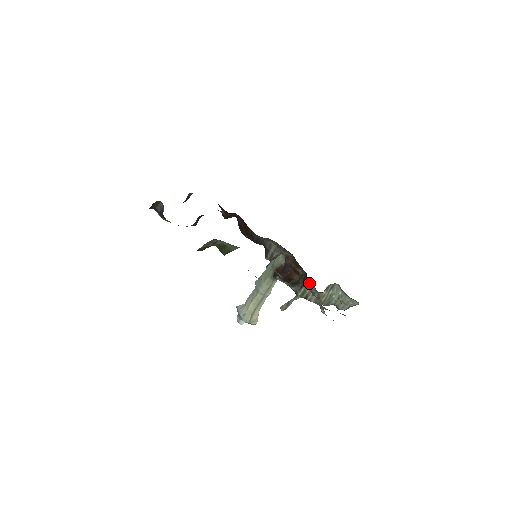
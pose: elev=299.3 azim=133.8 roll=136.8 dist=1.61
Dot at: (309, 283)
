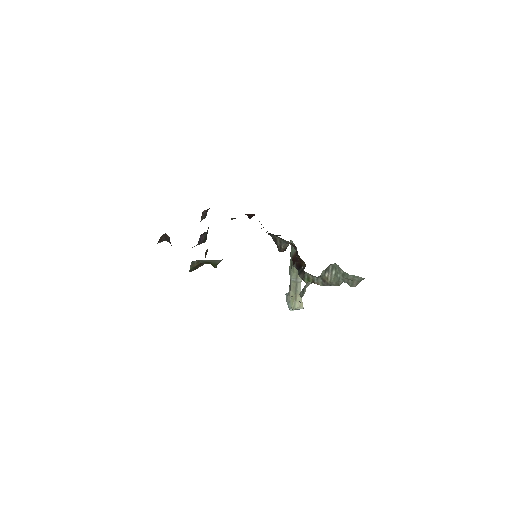
Dot at: occluded
